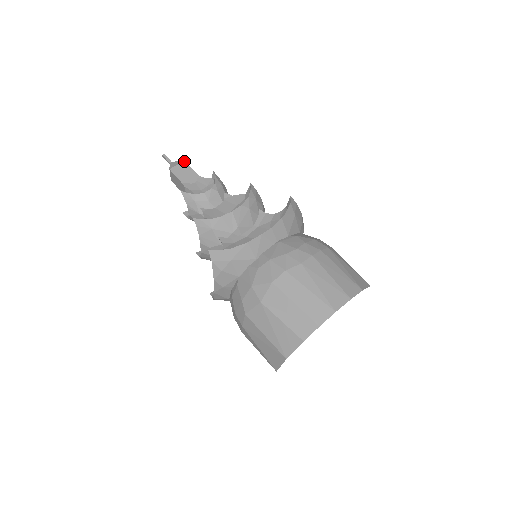
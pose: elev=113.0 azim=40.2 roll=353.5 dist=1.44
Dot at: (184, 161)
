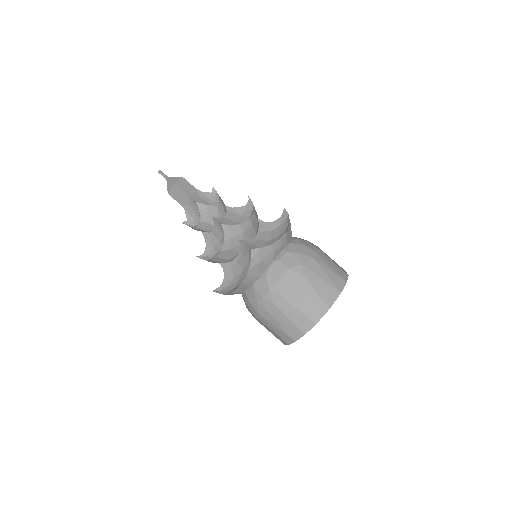
Dot at: (174, 184)
